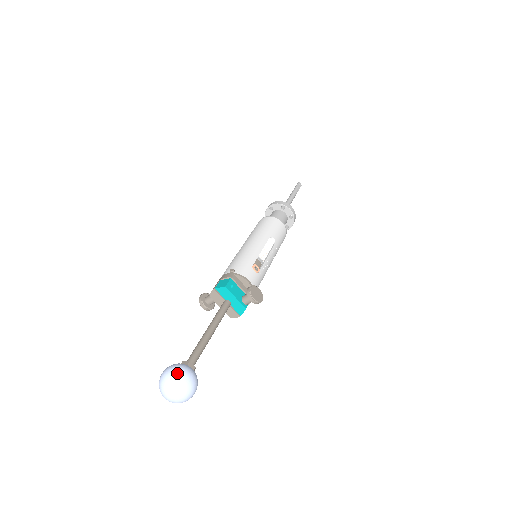
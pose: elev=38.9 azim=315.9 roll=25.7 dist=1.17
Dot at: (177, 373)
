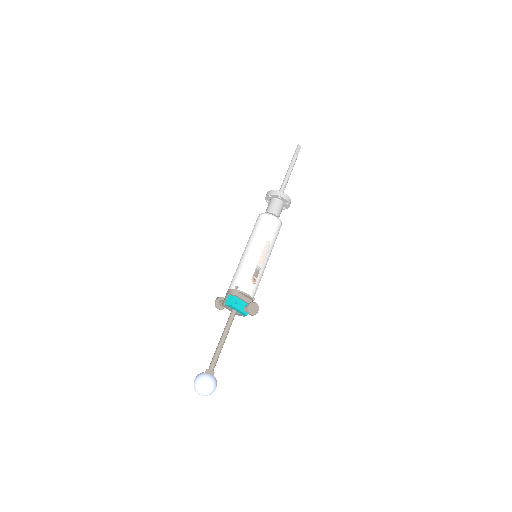
Dot at: (203, 384)
